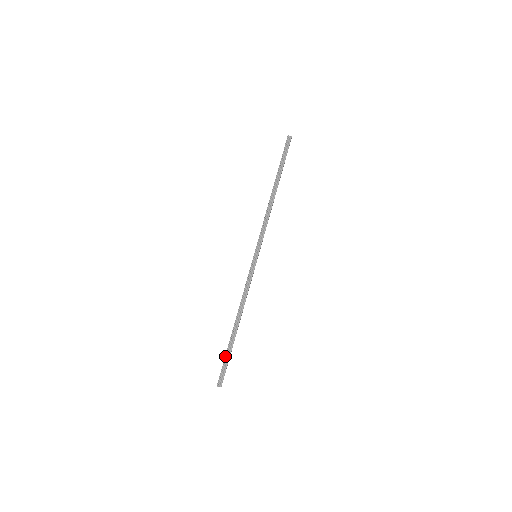
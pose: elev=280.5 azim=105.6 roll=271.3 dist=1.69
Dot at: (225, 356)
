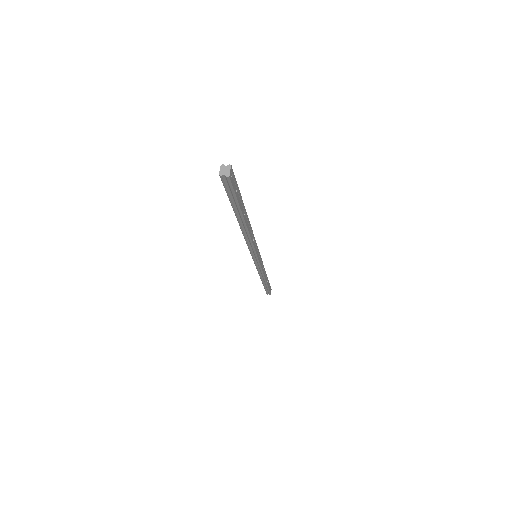
Dot at: occluded
